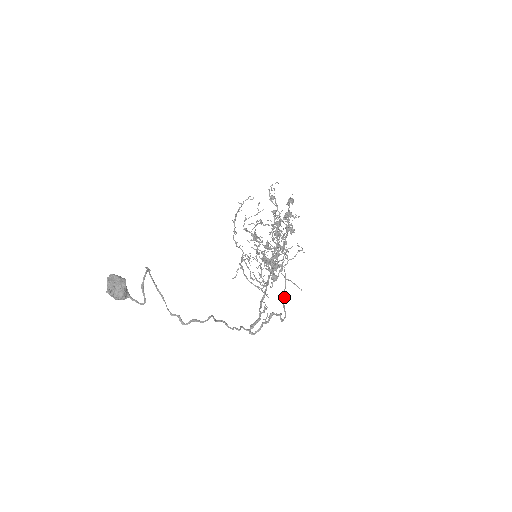
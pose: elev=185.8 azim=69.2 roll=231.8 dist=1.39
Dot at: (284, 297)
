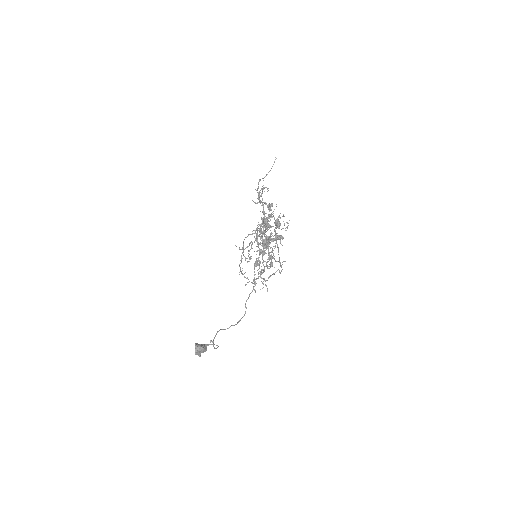
Dot at: (279, 259)
